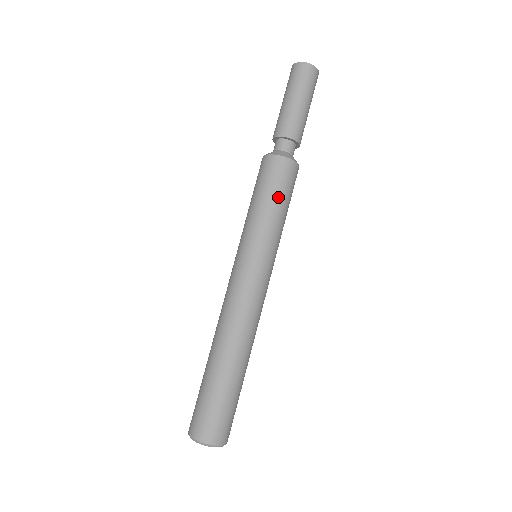
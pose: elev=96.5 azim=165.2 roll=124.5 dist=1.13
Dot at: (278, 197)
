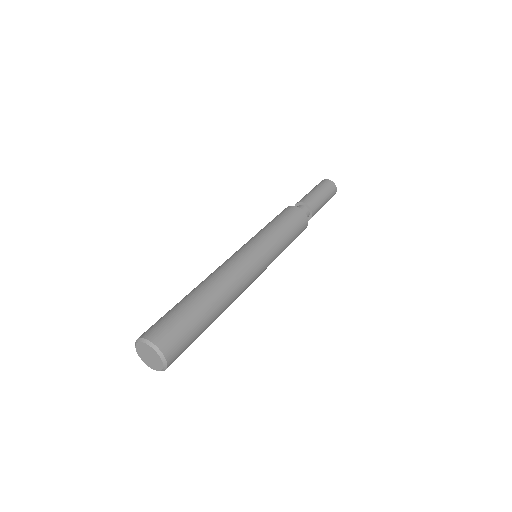
Dot at: (289, 225)
